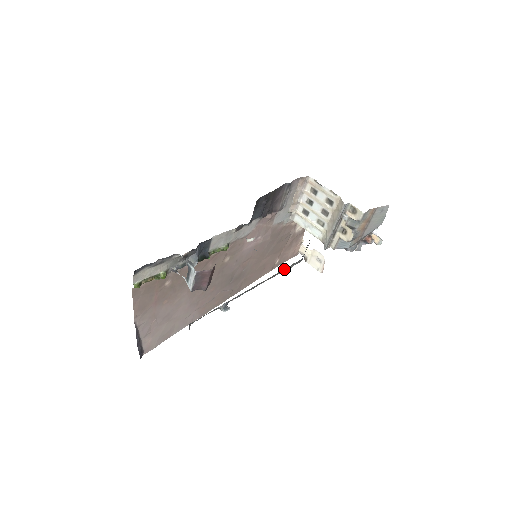
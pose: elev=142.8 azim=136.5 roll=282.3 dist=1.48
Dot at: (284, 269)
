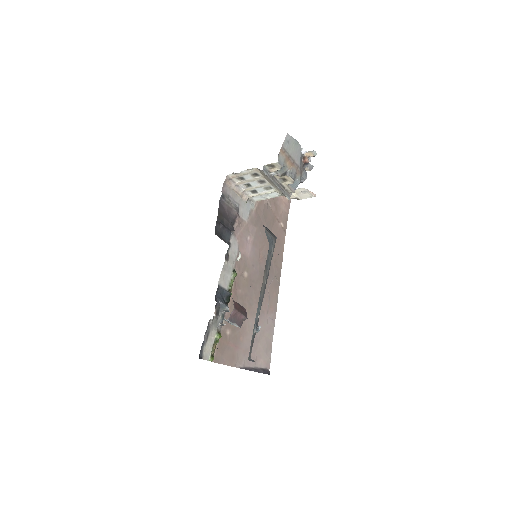
Dot at: (268, 262)
